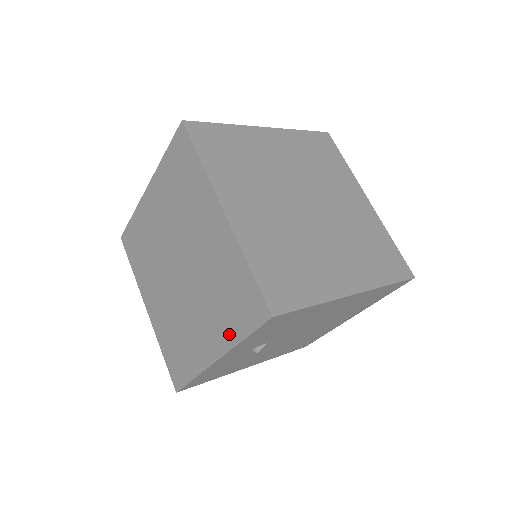
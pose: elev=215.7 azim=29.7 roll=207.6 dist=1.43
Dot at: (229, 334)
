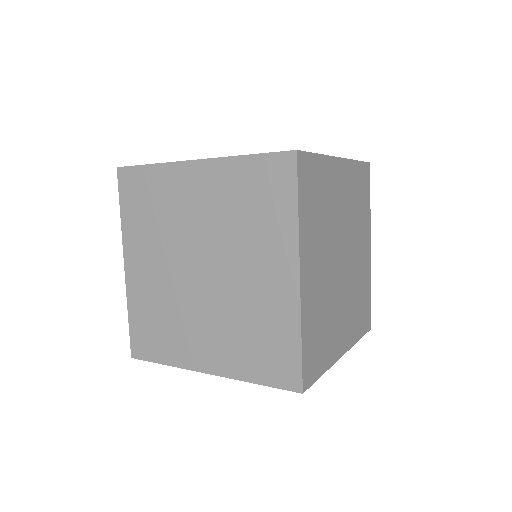
Dot at: (239, 368)
